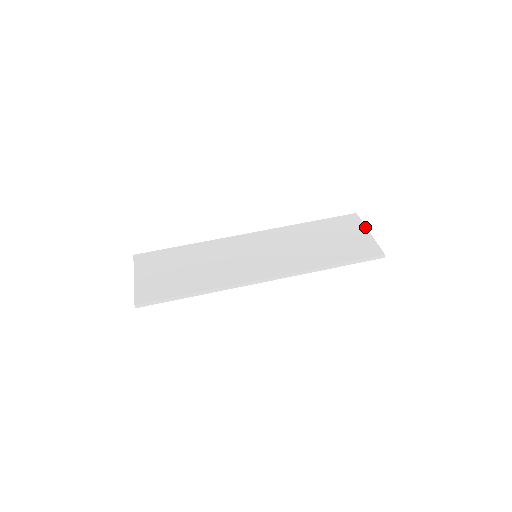
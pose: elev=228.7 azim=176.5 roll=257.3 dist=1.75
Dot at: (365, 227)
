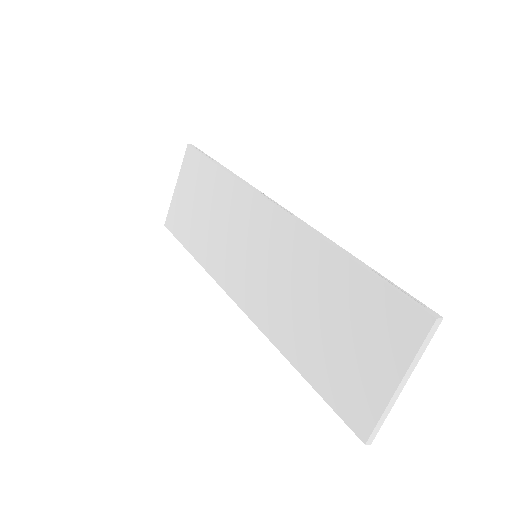
Dot at: (405, 367)
